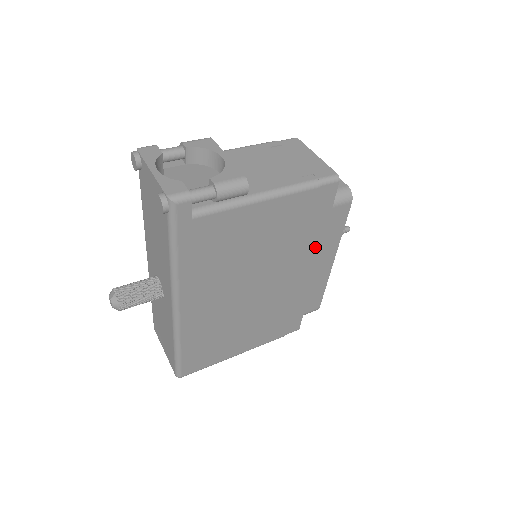
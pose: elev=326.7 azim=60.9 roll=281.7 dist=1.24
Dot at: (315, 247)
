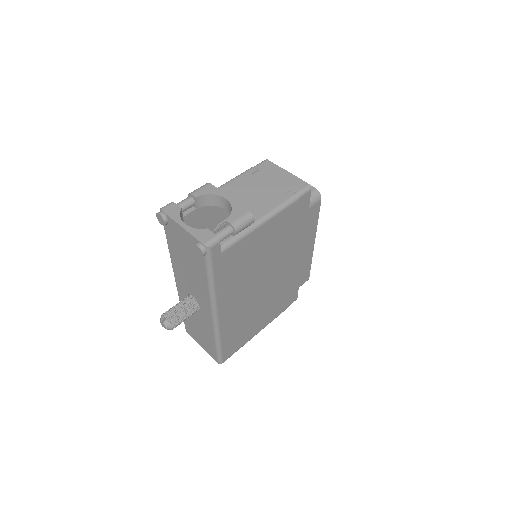
Dot at: (301, 239)
